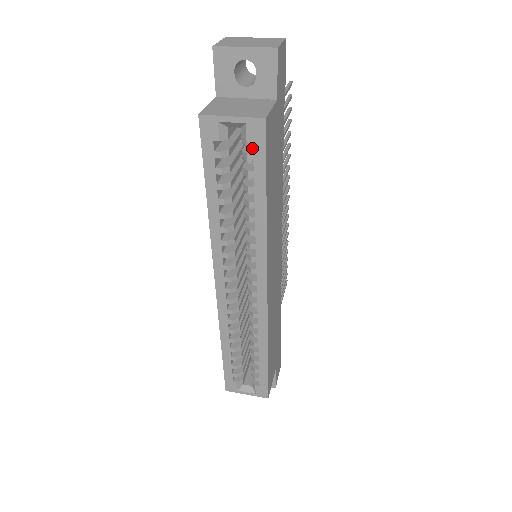
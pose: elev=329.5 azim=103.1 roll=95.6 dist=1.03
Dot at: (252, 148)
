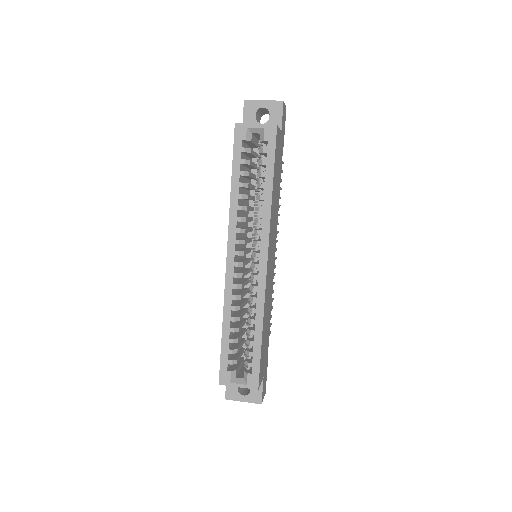
Dot at: occluded
